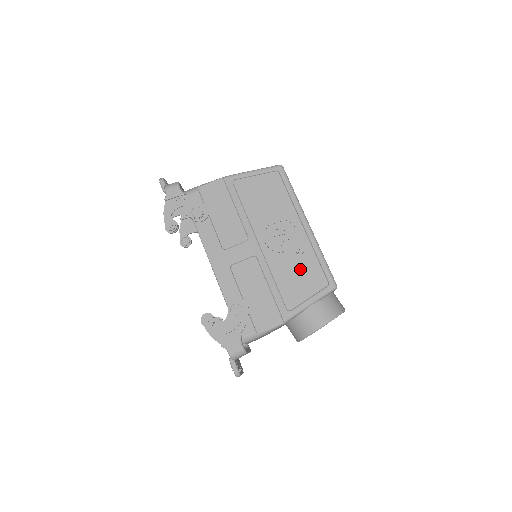
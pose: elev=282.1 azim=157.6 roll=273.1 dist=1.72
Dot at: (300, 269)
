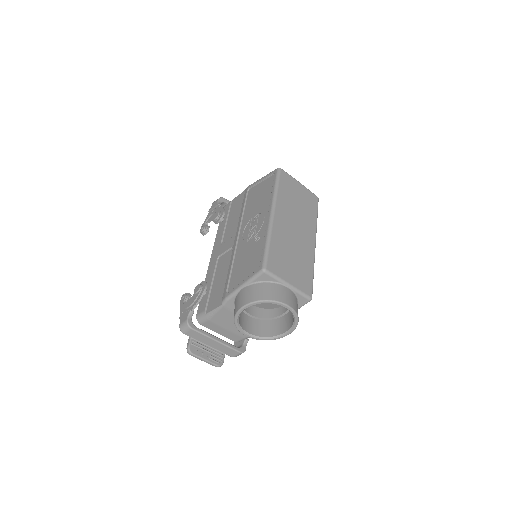
Dot at: (250, 255)
